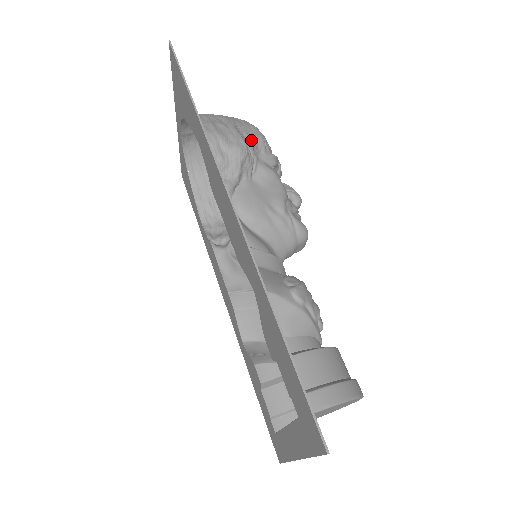
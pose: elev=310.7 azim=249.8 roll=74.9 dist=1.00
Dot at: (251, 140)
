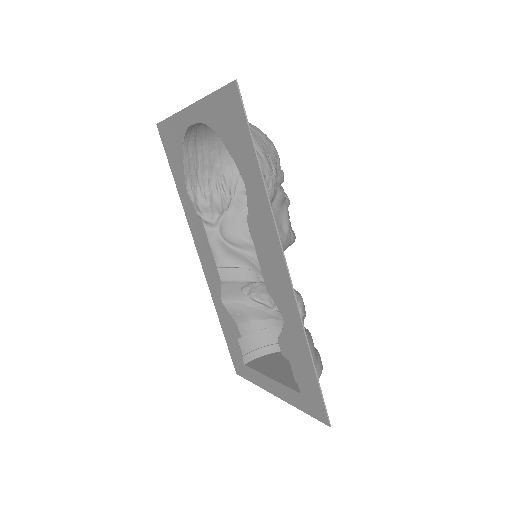
Dot at: (275, 169)
